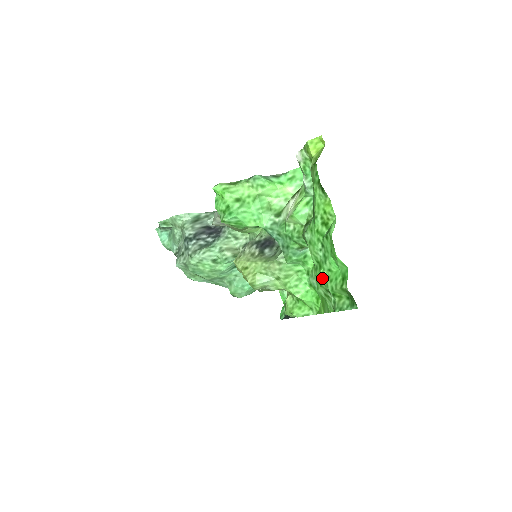
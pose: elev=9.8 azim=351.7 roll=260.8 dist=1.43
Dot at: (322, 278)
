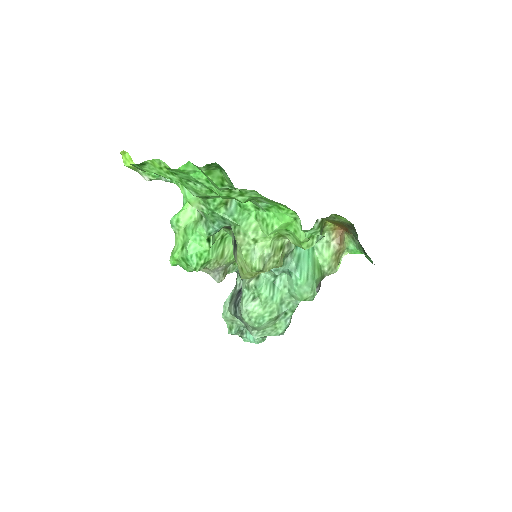
Dot at: (217, 192)
